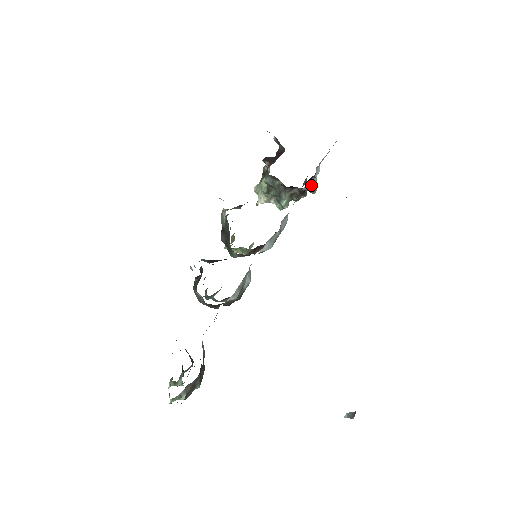
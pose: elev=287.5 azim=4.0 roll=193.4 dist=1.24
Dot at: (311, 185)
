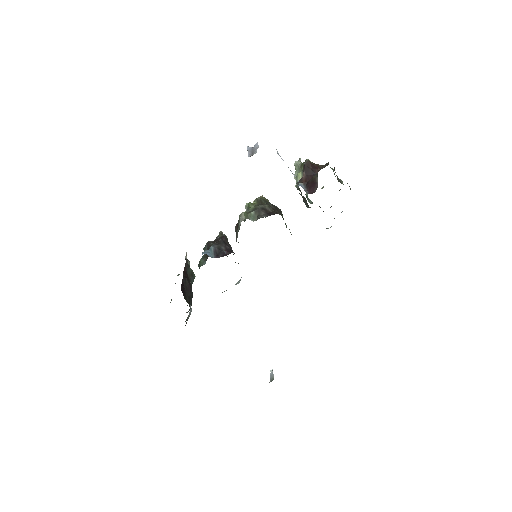
Dot at: occluded
